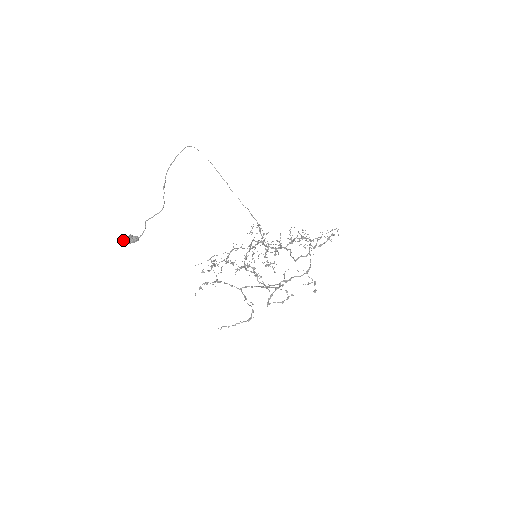
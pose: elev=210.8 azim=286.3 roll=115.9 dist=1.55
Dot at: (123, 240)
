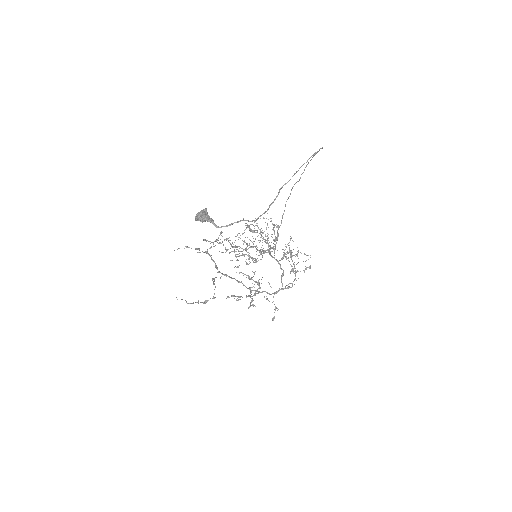
Dot at: (199, 216)
